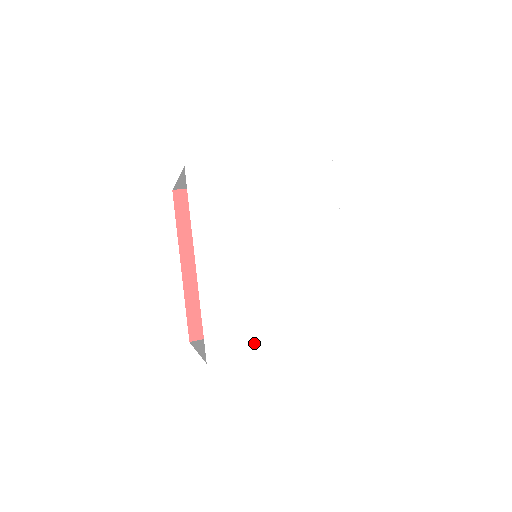
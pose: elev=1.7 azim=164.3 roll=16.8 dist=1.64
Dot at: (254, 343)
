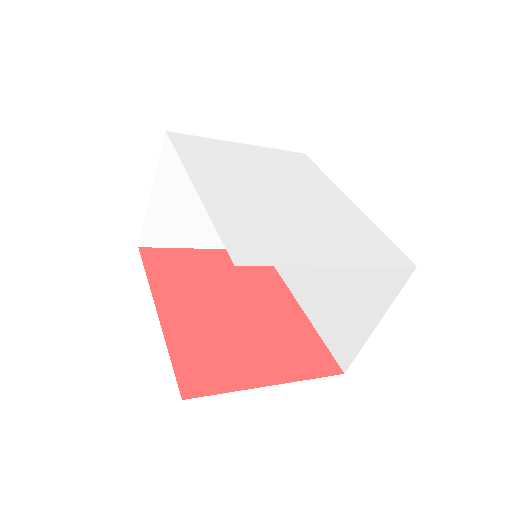
Dot at: (294, 257)
